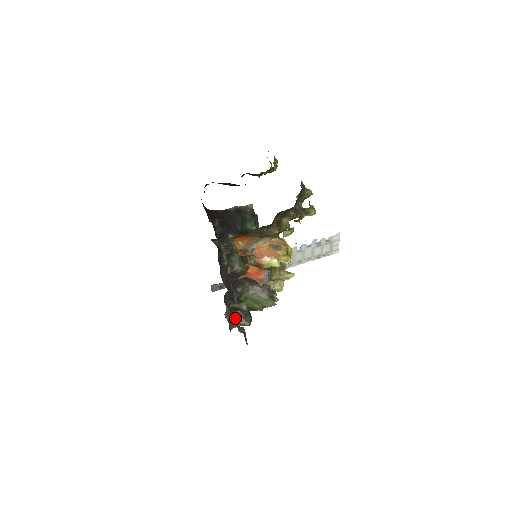
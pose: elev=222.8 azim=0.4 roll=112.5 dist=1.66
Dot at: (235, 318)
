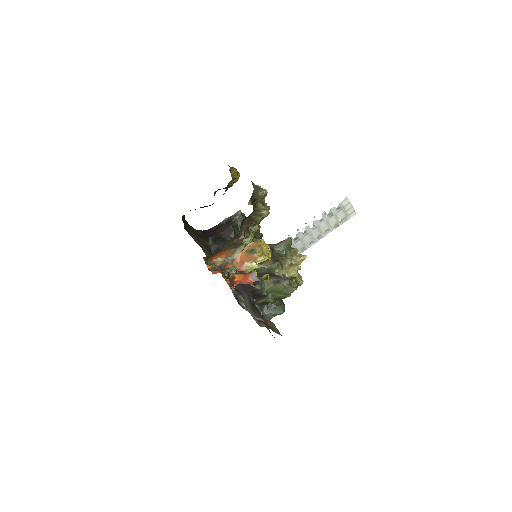
Dot at: (268, 311)
